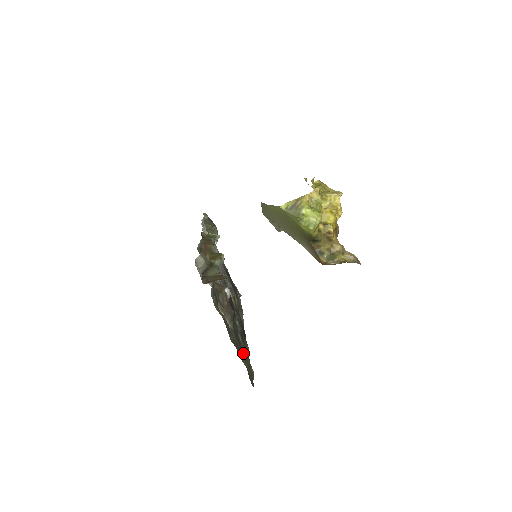
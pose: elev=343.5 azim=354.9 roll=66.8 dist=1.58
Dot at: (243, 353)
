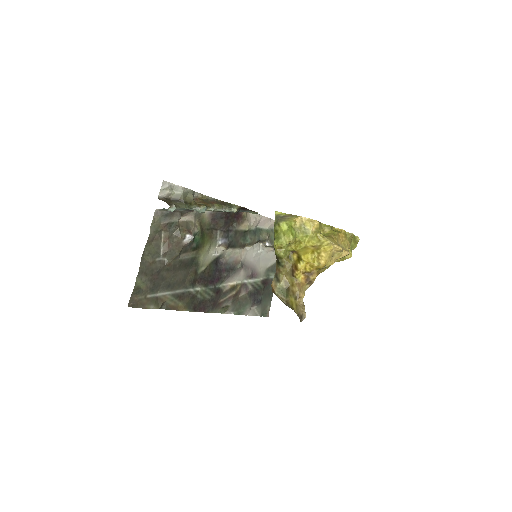
Dot at: (162, 293)
